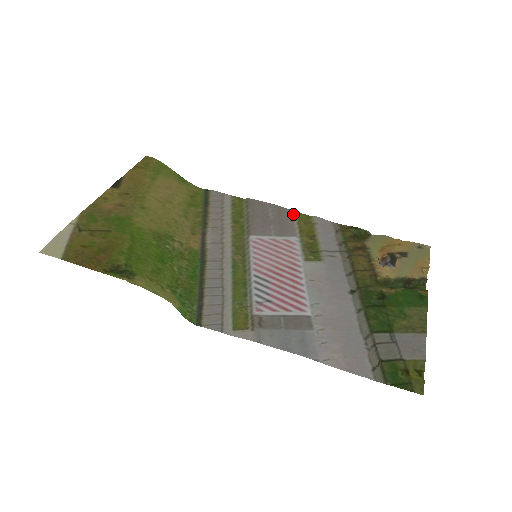
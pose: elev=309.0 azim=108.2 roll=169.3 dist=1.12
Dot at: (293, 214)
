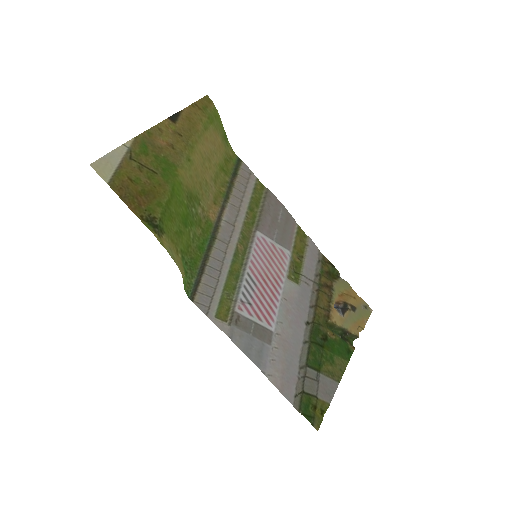
Dot at: (296, 226)
